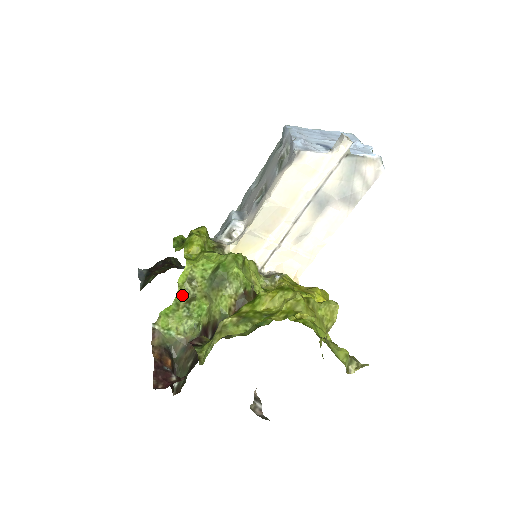
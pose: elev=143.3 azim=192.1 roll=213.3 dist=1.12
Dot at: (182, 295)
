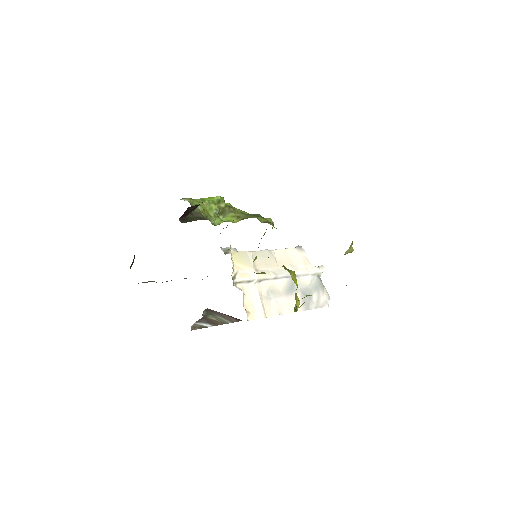
Dot at: (224, 203)
